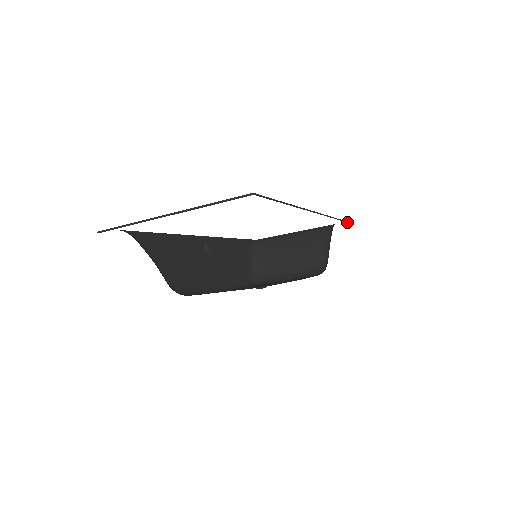
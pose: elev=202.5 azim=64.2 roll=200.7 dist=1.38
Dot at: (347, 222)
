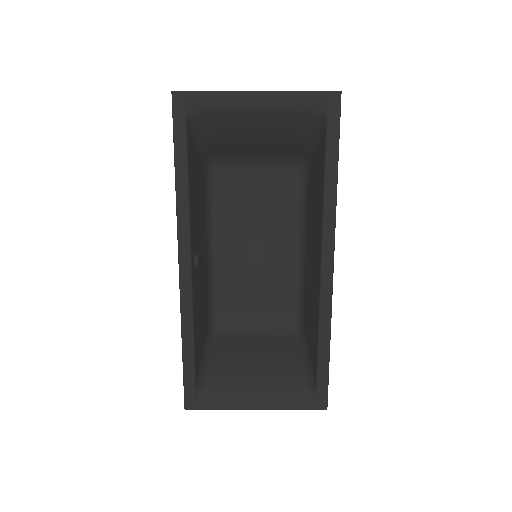
Dot at: occluded
